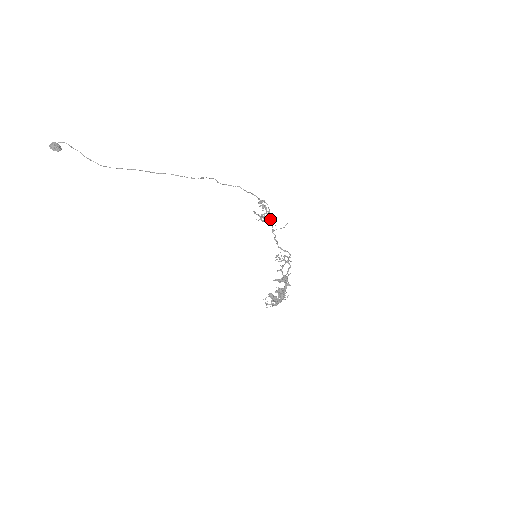
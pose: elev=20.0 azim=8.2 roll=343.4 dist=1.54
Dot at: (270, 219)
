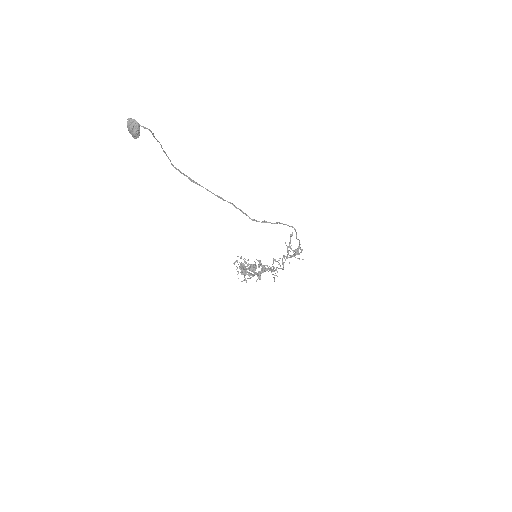
Dot at: (294, 254)
